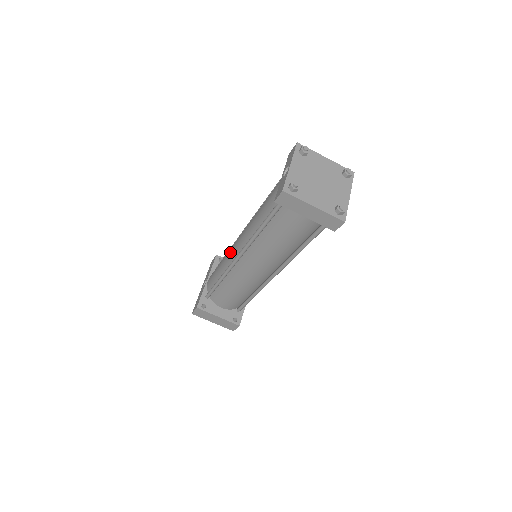
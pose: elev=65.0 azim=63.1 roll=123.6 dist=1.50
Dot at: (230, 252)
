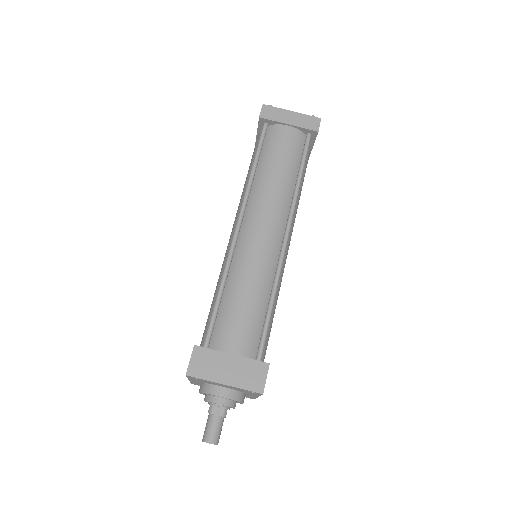
Dot at: (225, 254)
